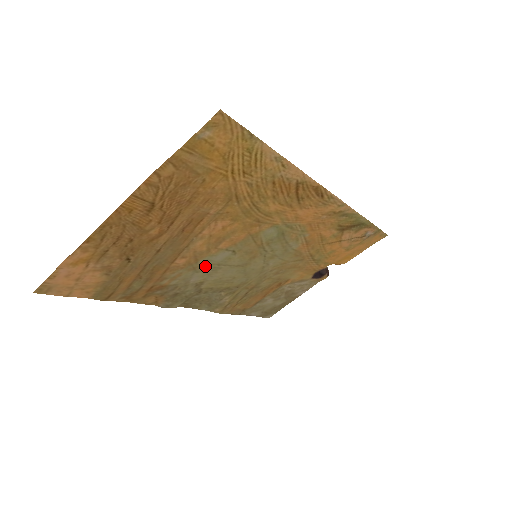
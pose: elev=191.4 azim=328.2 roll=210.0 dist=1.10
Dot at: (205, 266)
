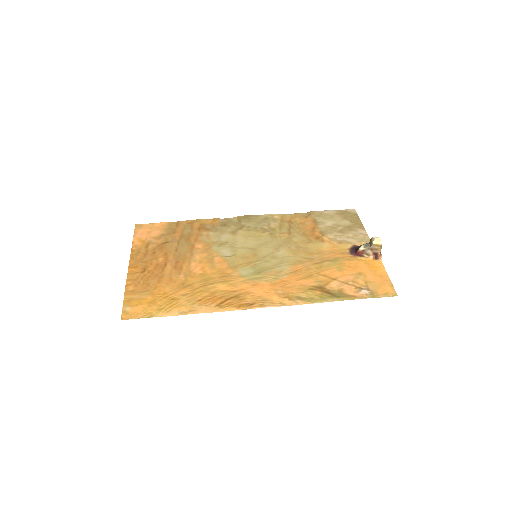
Dot at: (222, 245)
